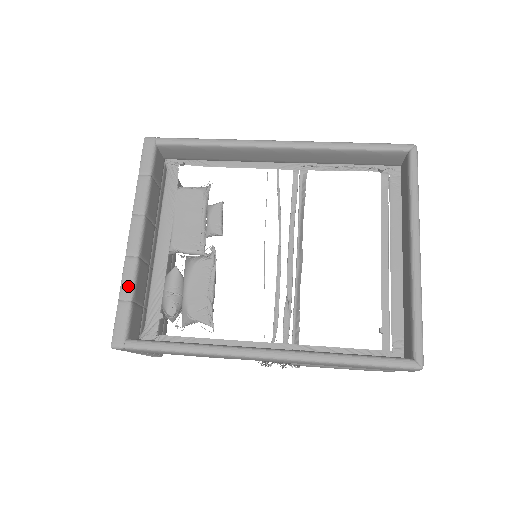
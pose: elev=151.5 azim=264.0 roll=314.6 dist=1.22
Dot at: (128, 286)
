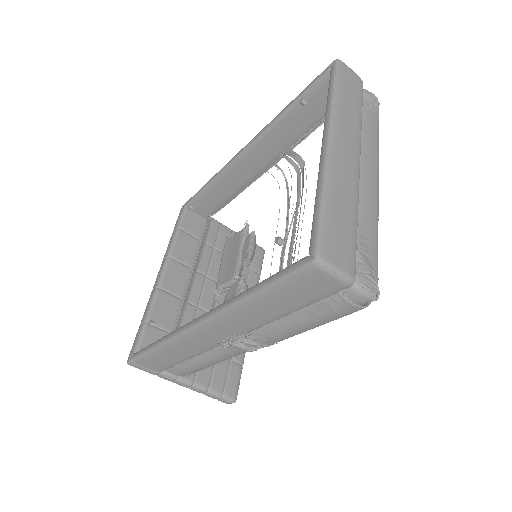
Dot at: (146, 311)
